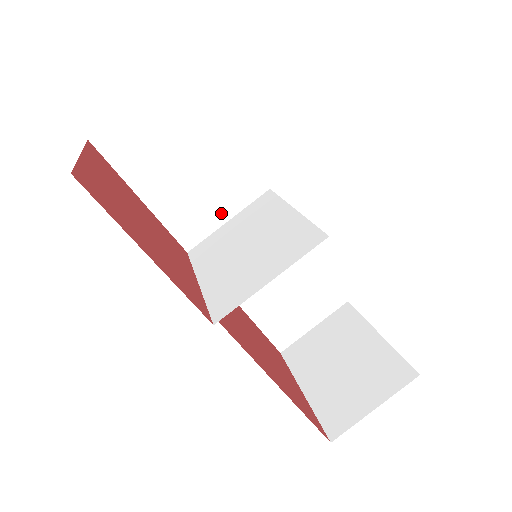
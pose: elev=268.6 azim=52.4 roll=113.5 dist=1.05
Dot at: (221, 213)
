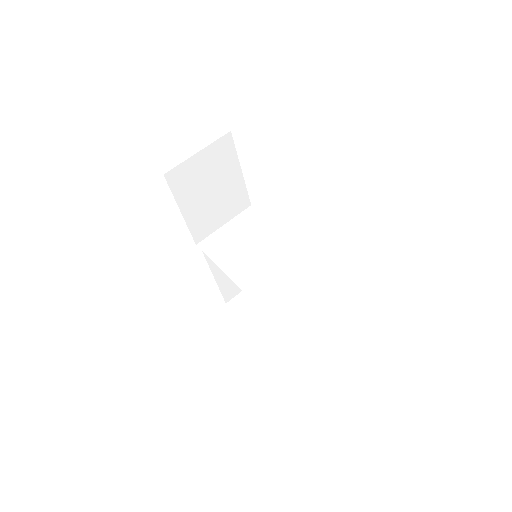
Dot at: (222, 220)
